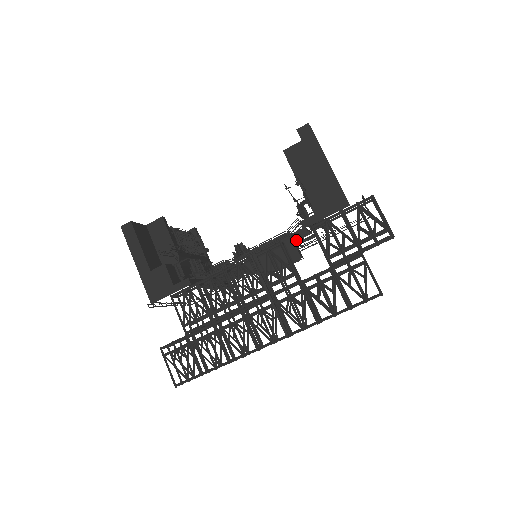
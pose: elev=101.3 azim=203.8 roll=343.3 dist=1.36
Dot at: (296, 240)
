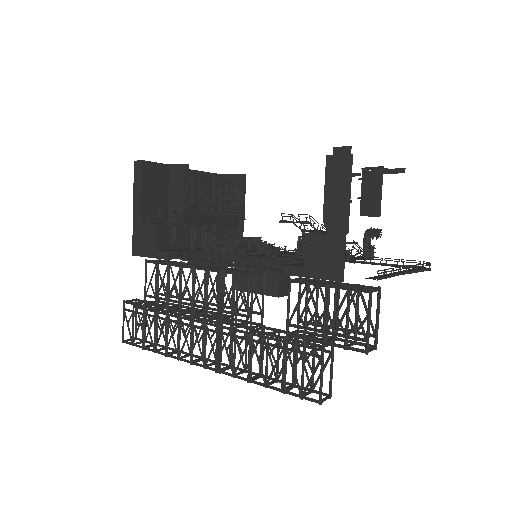
Dot at: occluded
